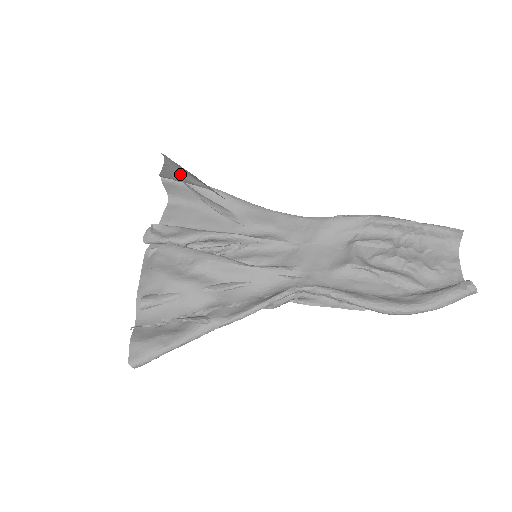
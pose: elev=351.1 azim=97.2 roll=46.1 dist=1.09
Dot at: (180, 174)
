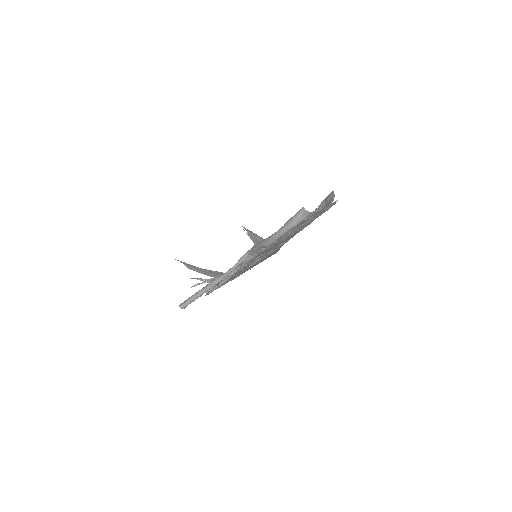
Dot at: (256, 238)
